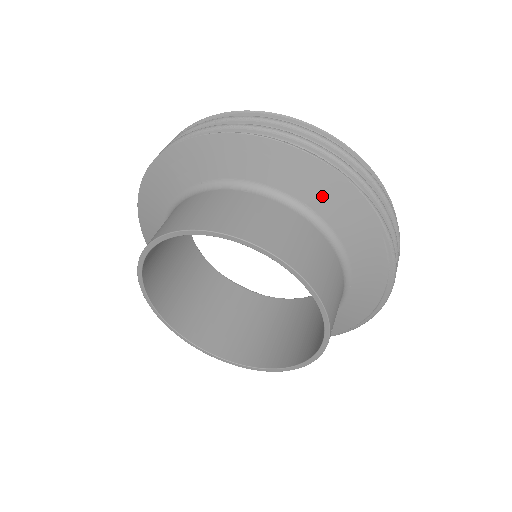
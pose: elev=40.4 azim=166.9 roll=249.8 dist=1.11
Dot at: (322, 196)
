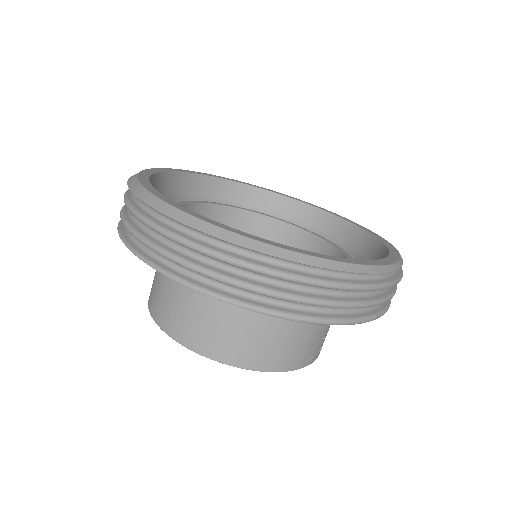
Dot at: occluded
